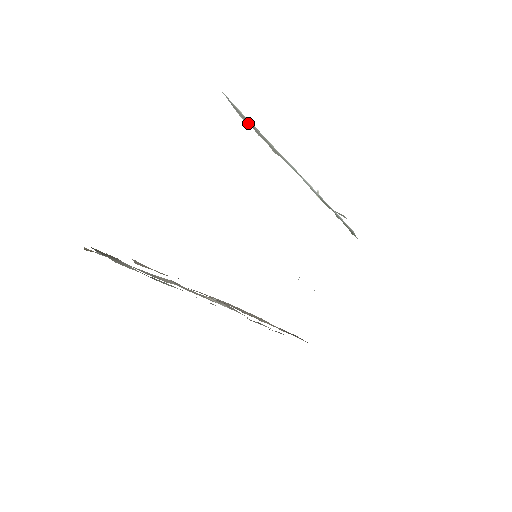
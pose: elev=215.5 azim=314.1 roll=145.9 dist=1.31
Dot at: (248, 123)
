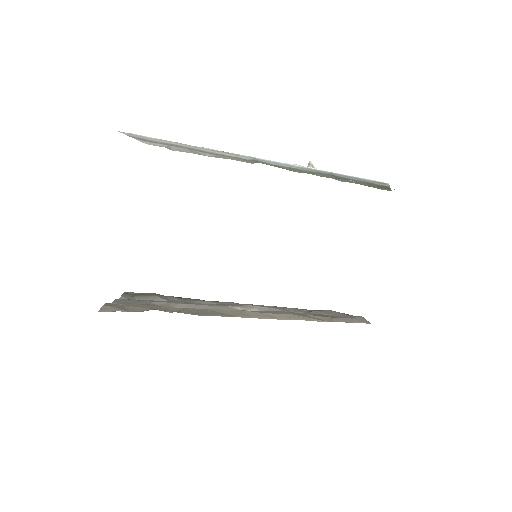
Dot at: (161, 144)
